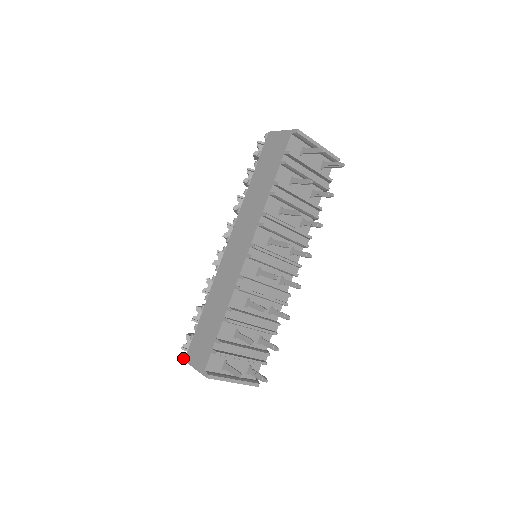
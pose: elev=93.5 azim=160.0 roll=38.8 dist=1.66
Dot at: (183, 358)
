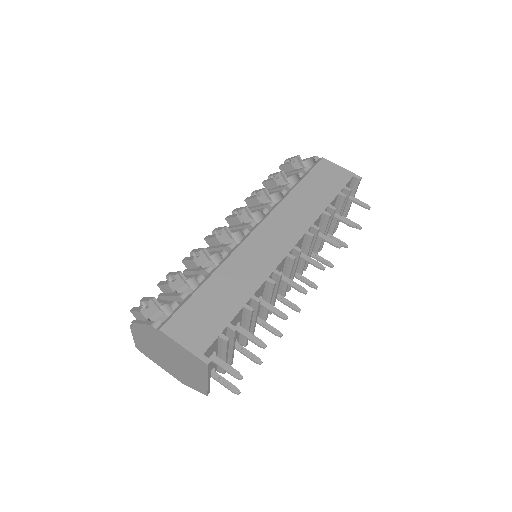
Dot at: (154, 325)
